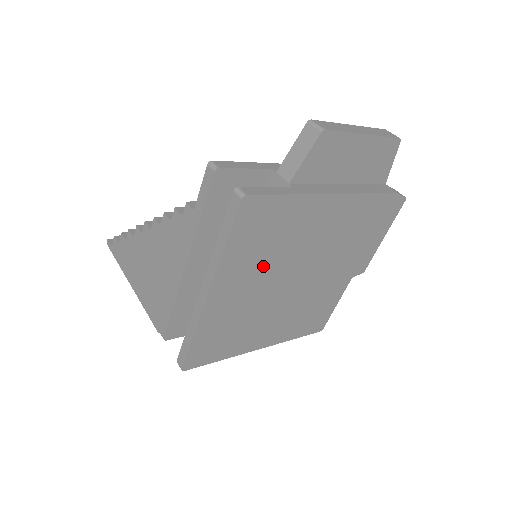
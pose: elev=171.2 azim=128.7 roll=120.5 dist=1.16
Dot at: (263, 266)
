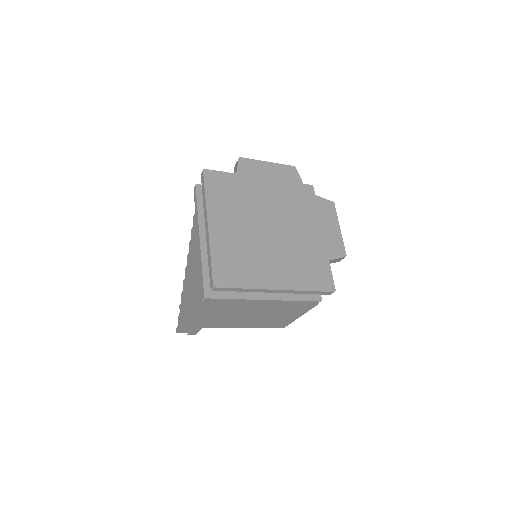
Dot at: (238, 213)
